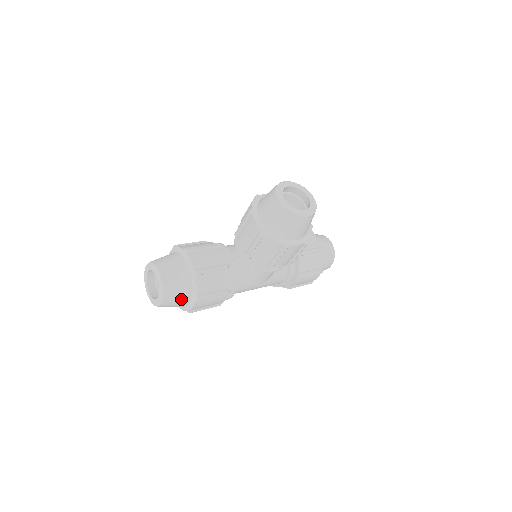
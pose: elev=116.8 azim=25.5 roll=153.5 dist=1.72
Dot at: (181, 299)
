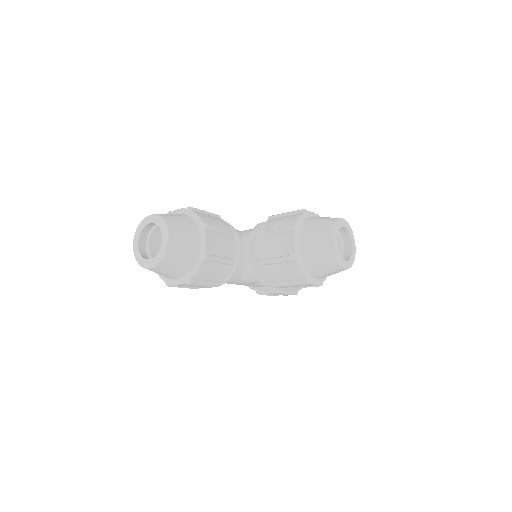
Dot at: (172, 273)
